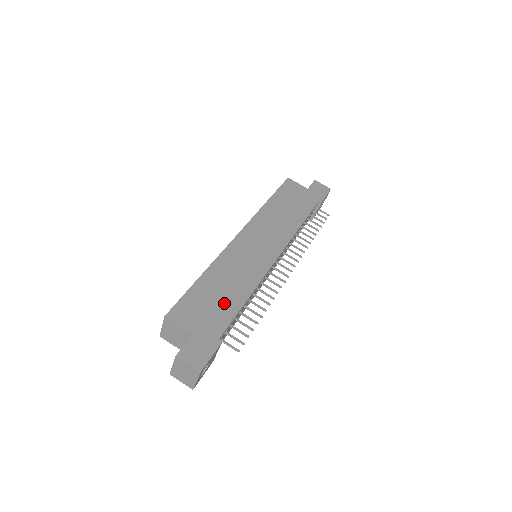
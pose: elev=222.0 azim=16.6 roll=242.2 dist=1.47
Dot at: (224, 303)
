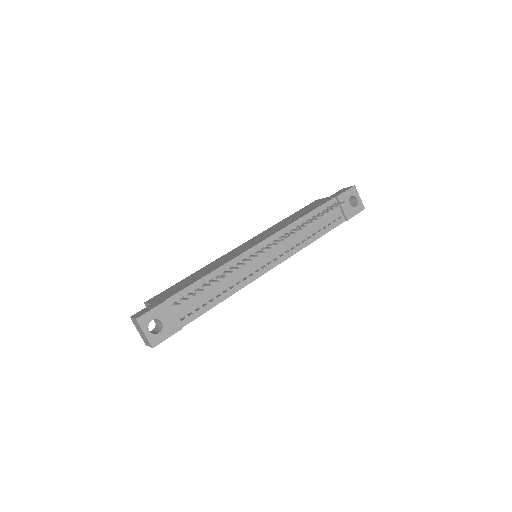
Dot at: (190, 282)
